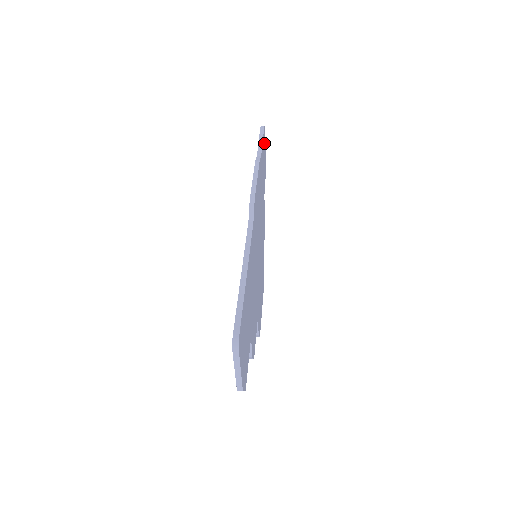
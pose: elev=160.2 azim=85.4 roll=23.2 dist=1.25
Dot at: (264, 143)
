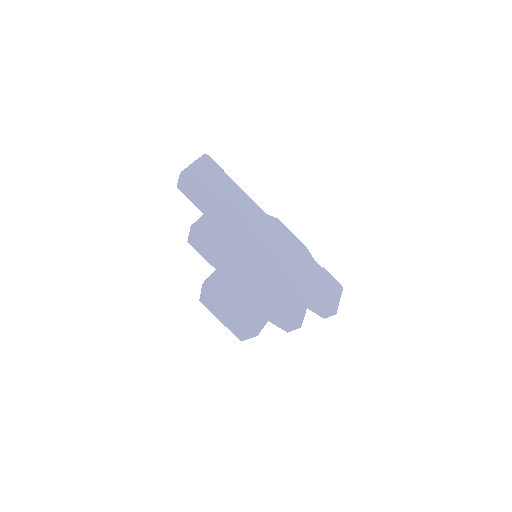
Dot at: (335, 291)
